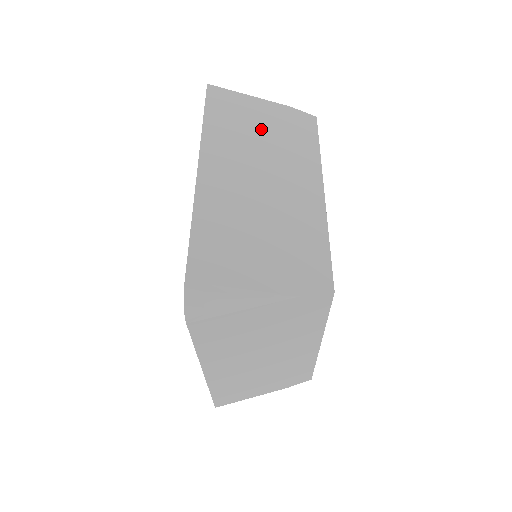
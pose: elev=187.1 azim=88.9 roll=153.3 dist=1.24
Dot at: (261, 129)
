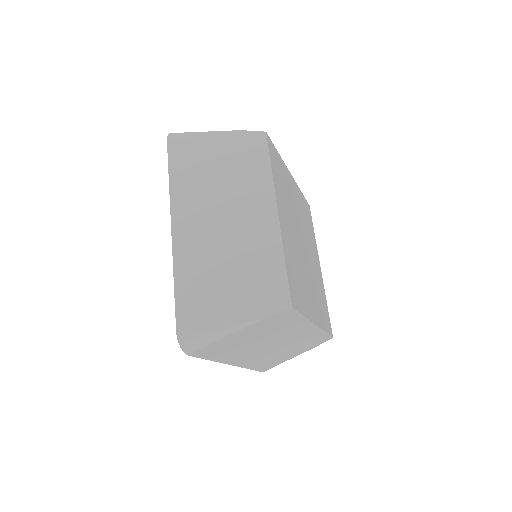
Dot at: (217, 167)
